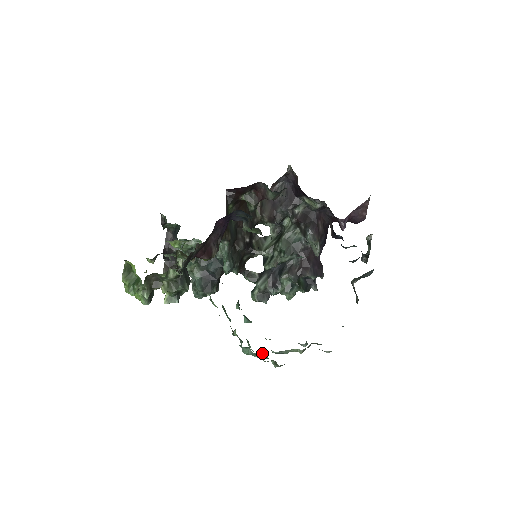
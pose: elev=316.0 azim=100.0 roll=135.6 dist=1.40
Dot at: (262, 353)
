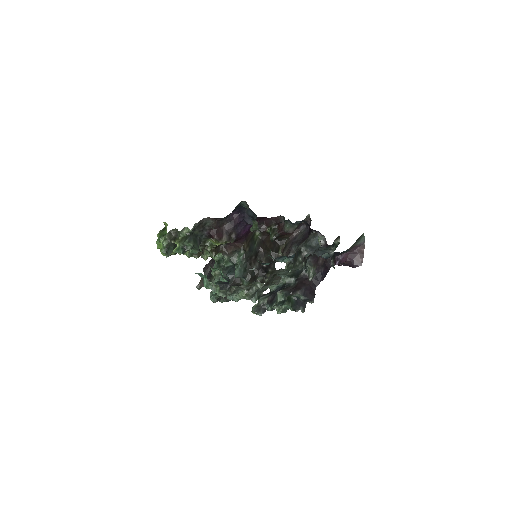
Dot at: occluded
